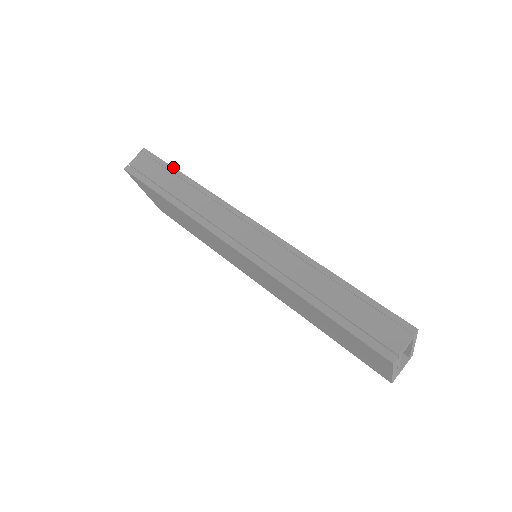
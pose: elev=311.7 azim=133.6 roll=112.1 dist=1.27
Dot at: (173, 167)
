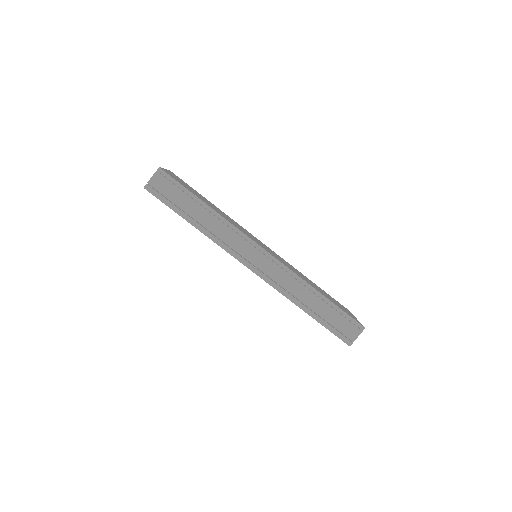
Dot at: (192, 193)
